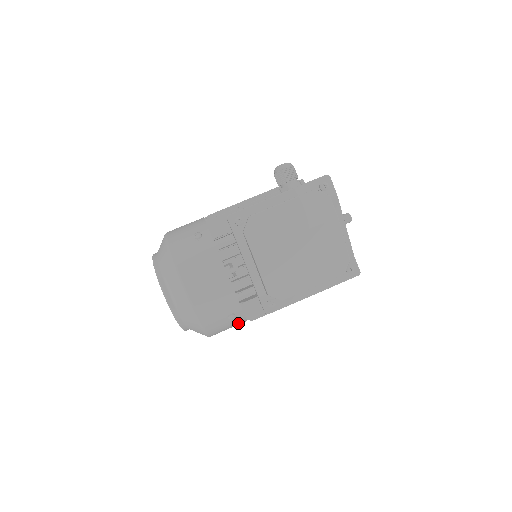
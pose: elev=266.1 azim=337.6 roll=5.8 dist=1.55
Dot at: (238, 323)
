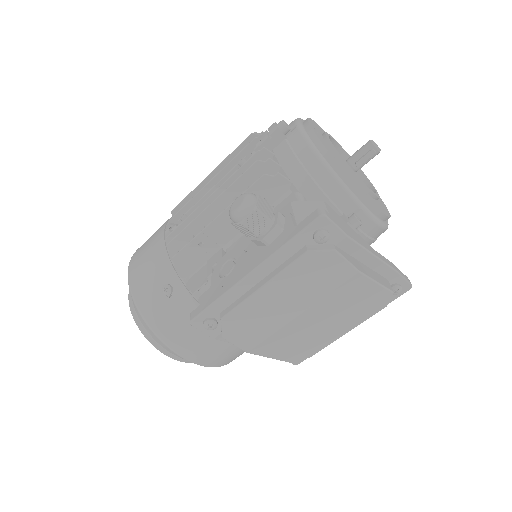
Dot at: occluded
